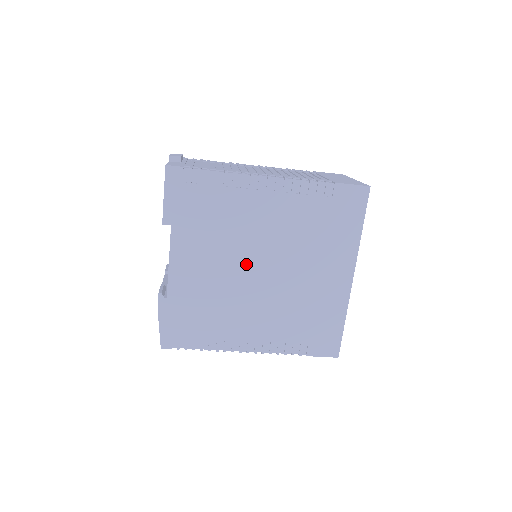
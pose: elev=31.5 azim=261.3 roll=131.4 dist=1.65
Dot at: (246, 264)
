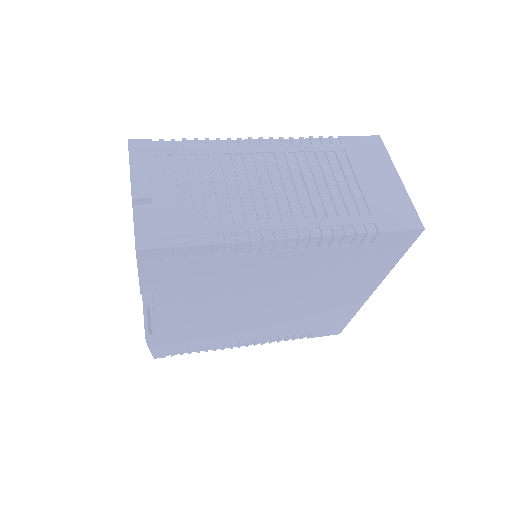
Dot at: (250, 303)
